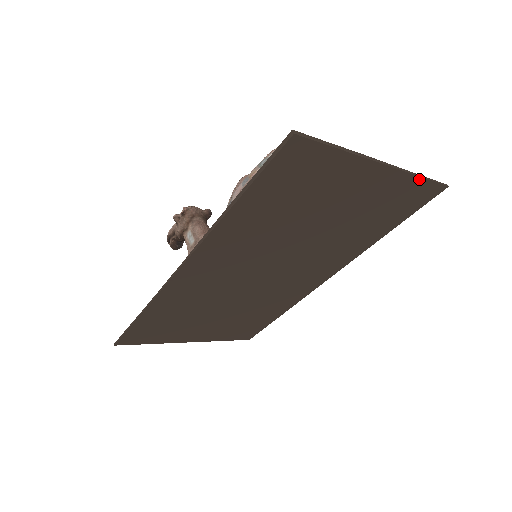
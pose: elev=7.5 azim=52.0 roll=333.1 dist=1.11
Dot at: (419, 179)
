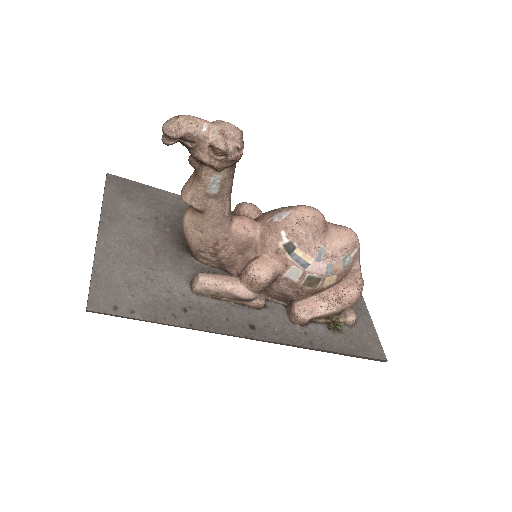
Dot at: occluded
